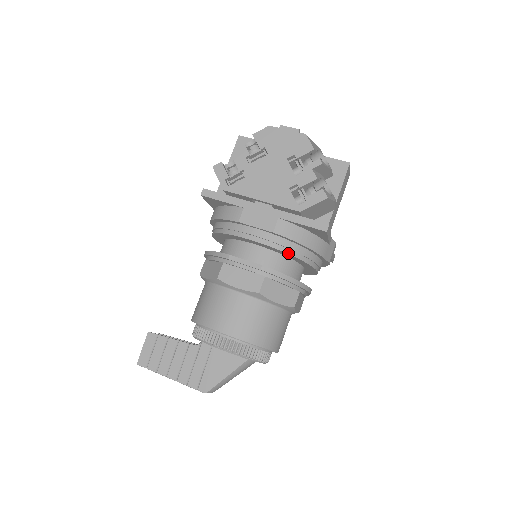
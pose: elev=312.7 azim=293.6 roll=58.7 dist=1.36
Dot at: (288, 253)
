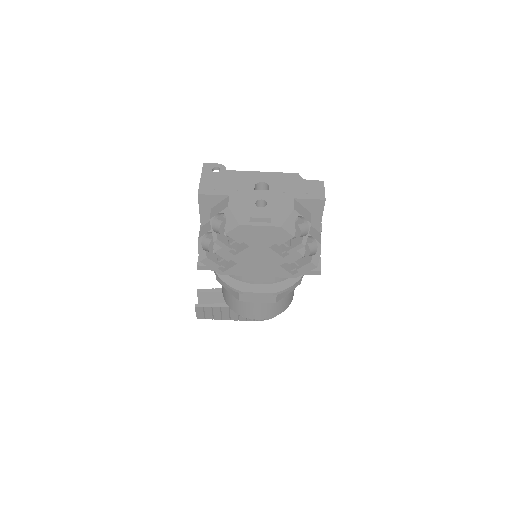
Dot at: occluded
